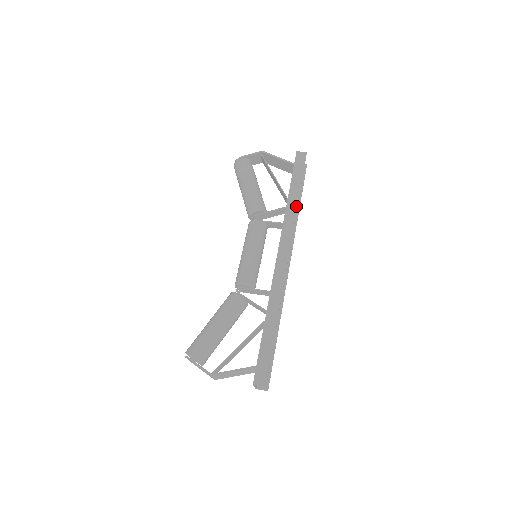
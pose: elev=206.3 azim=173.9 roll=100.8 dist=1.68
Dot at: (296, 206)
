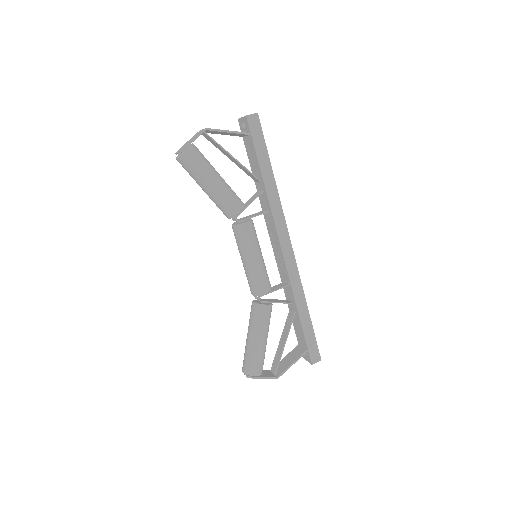
Dot at: (276, 190)
